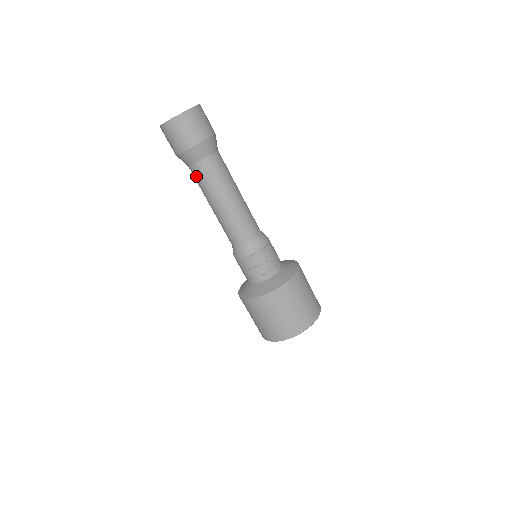
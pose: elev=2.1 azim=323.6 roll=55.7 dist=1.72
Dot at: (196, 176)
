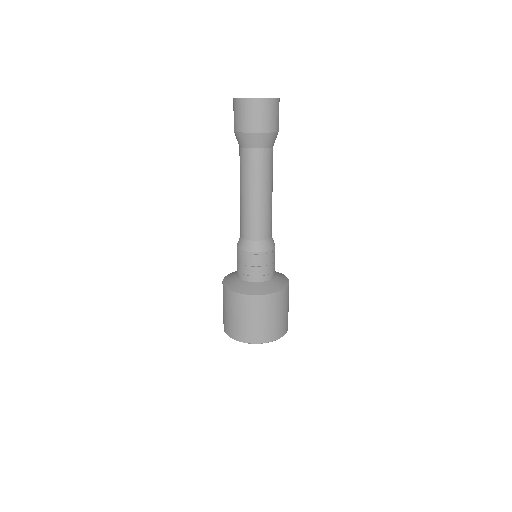
Dot at: (253, 160)
